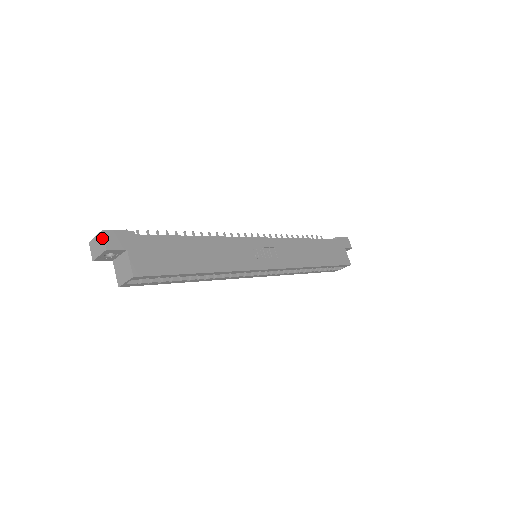
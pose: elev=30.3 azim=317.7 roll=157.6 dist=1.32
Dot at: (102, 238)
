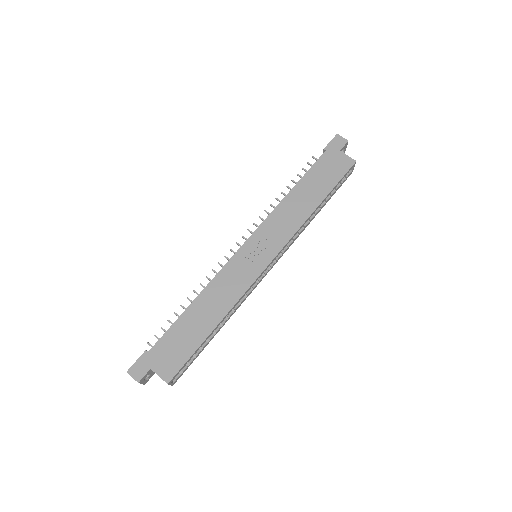
Dot at: (131, 376)
